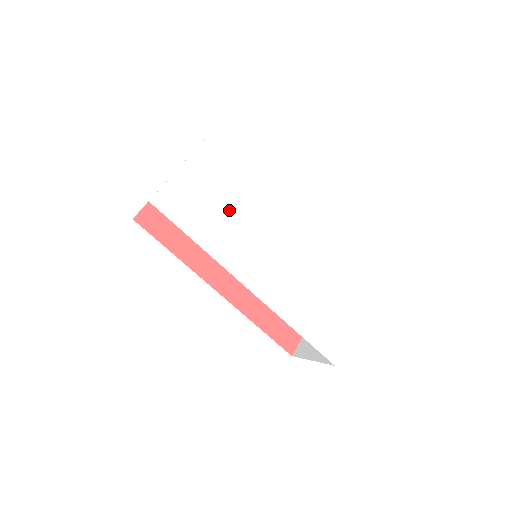
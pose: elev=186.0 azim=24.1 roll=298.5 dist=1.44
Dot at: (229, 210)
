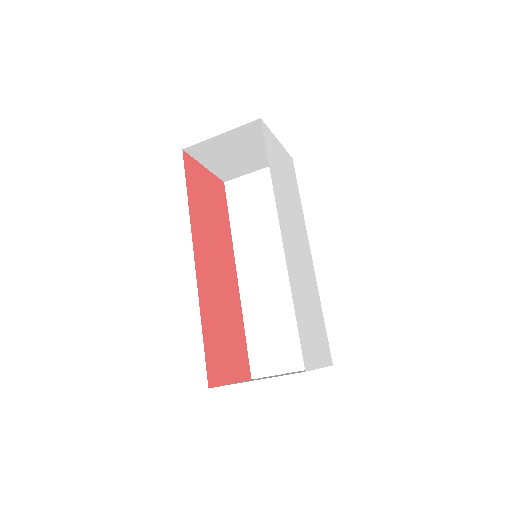
Dot at: (287, 189)
